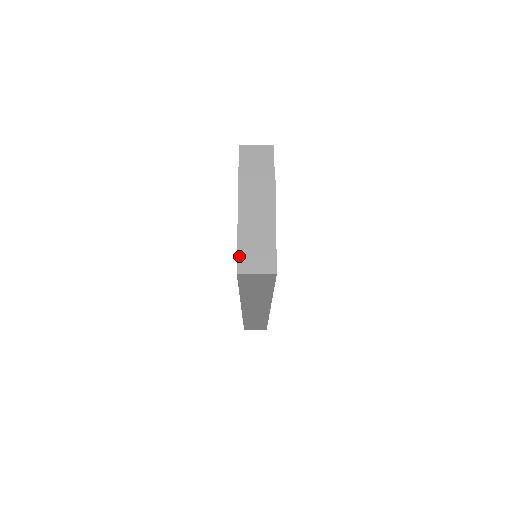
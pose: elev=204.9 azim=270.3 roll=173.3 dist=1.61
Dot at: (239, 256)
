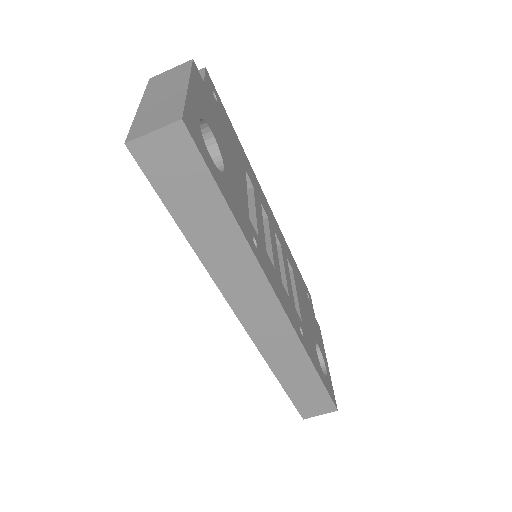
Dot at: (132, 129)
